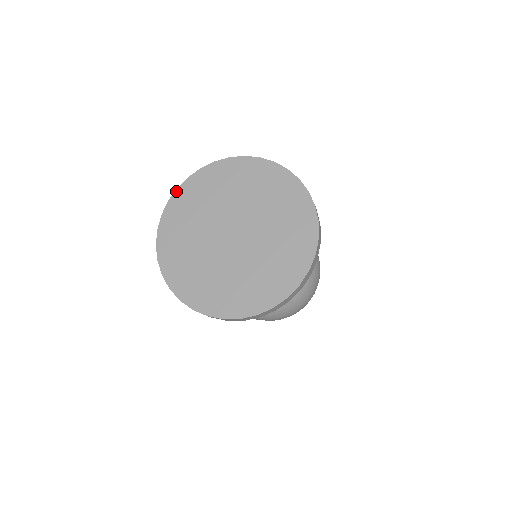
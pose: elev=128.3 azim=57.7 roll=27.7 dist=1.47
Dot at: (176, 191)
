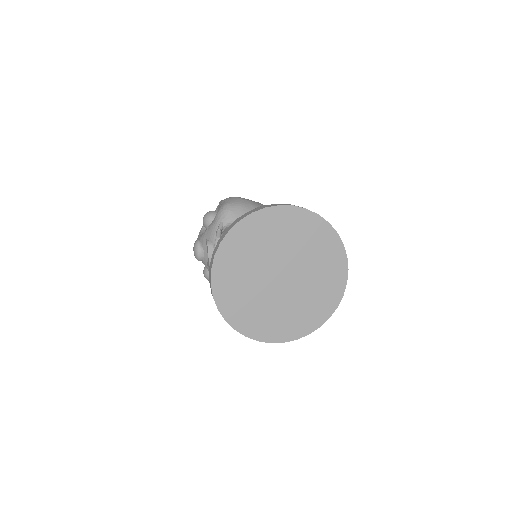
Dot at: (212, 271)
